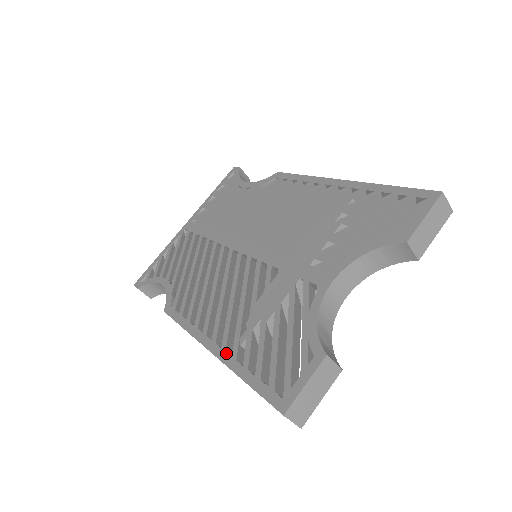
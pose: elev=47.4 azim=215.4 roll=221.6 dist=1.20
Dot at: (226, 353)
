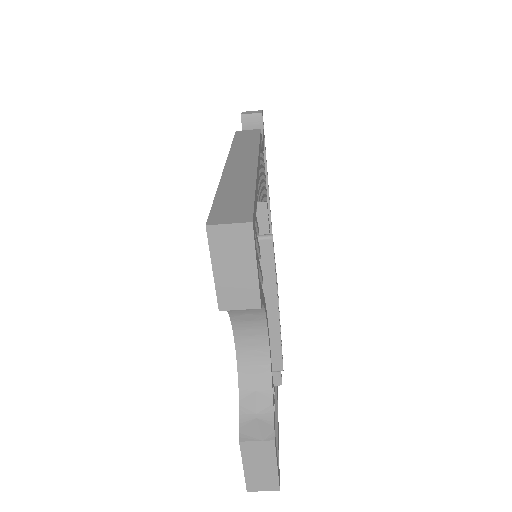
Dot at: occluded
